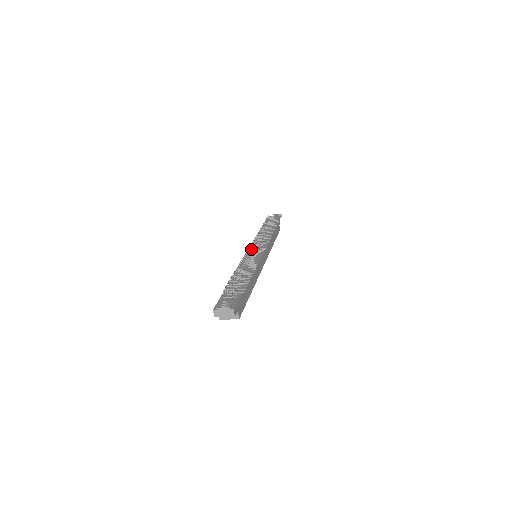
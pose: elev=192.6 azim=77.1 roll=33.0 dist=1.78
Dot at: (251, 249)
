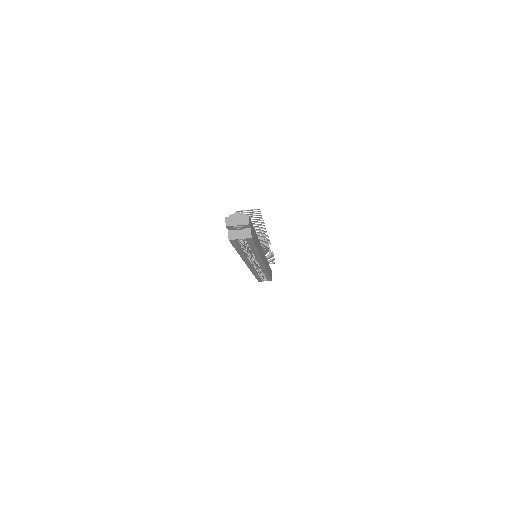
Dot at: occluded
